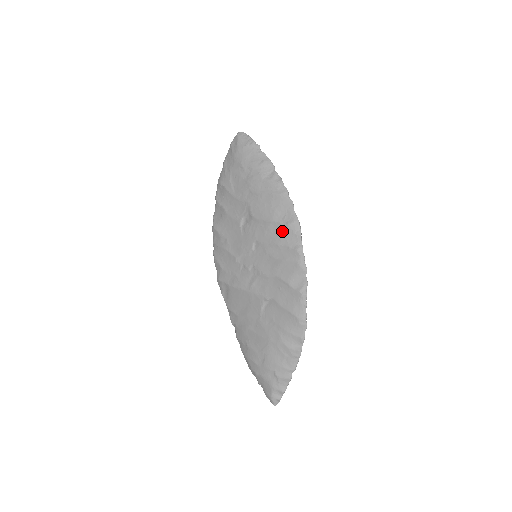
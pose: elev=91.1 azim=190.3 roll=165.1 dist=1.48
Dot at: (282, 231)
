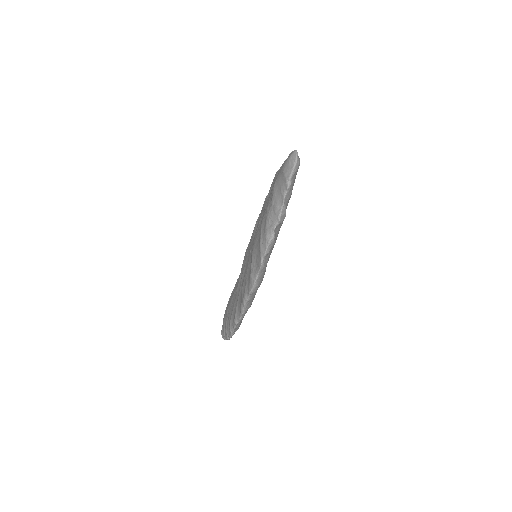
Dot at: (250, 272)
